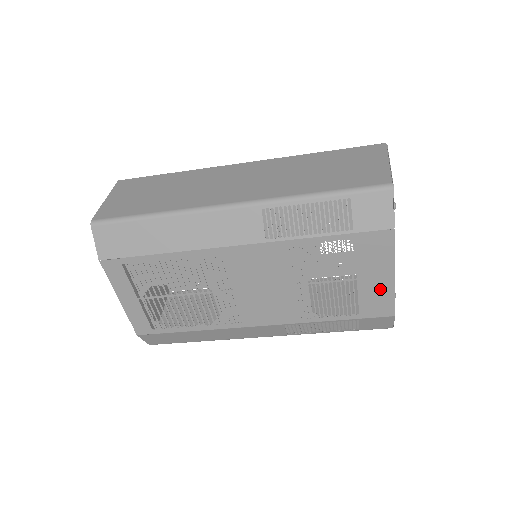
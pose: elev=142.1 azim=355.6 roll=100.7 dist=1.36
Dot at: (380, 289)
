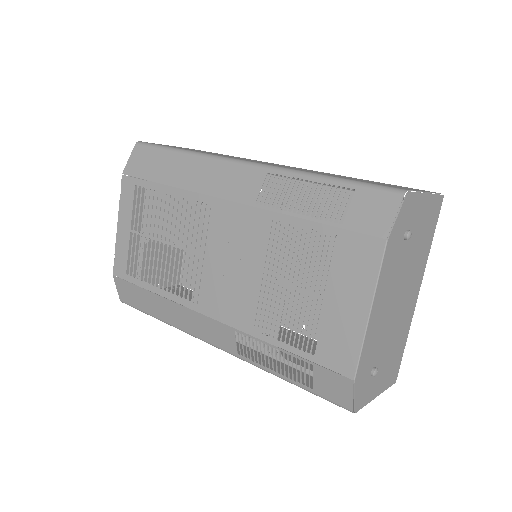
Dot at: (348, 326)
